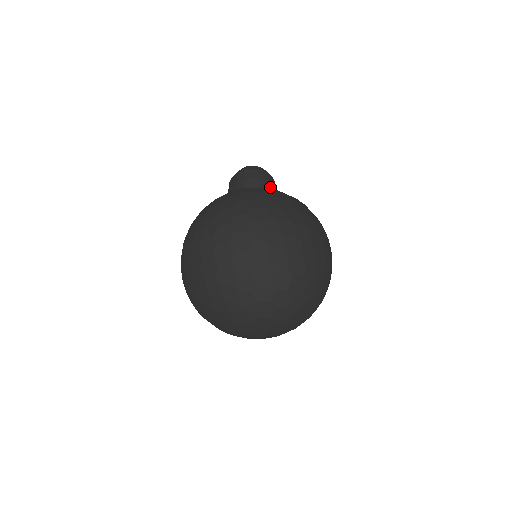
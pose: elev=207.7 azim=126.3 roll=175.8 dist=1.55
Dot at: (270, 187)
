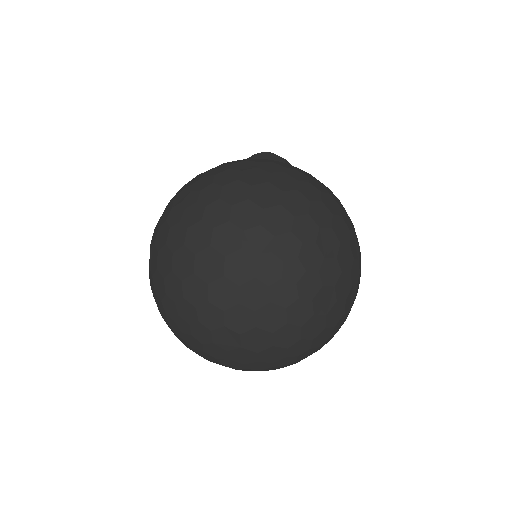
Dot at: occluded
